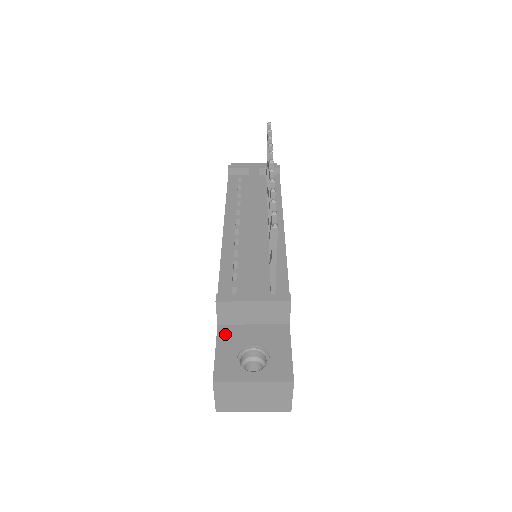
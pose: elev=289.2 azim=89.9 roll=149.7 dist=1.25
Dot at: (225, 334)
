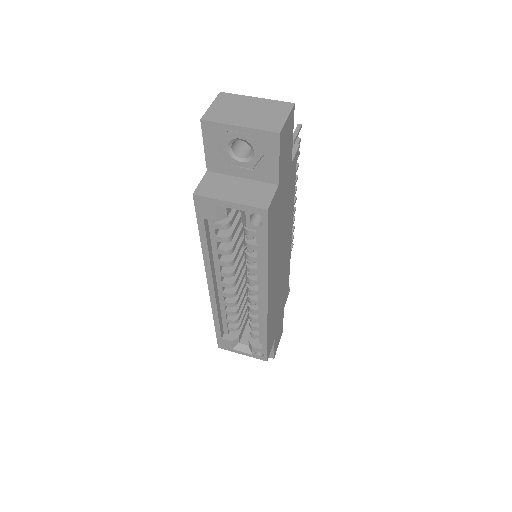
Dot at: occluded
